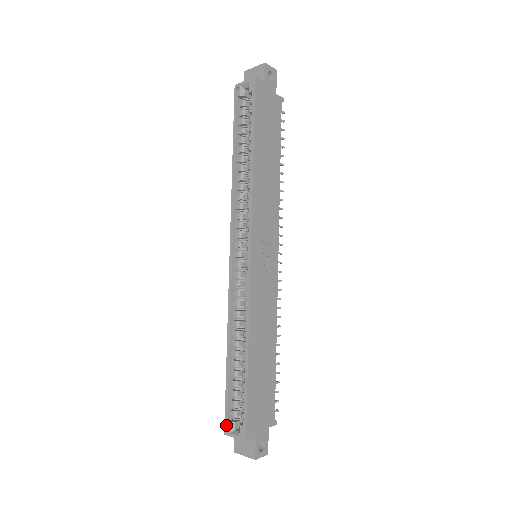
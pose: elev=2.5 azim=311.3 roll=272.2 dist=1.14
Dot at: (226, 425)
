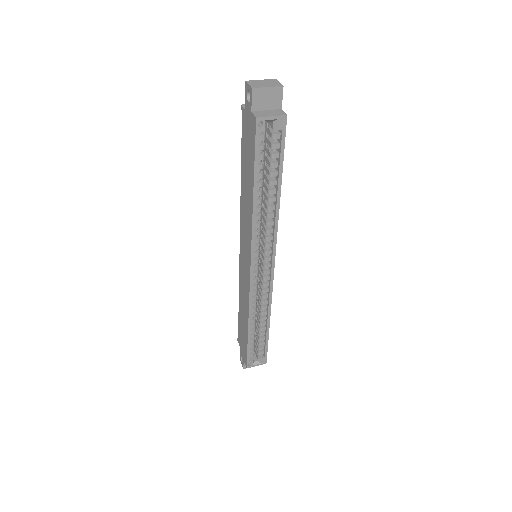
Dot at: (249, 364)
